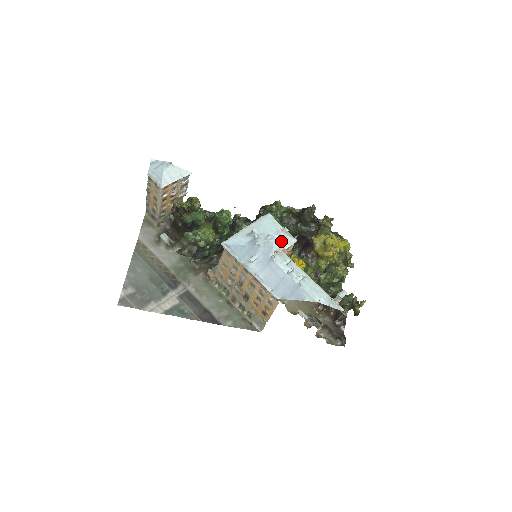
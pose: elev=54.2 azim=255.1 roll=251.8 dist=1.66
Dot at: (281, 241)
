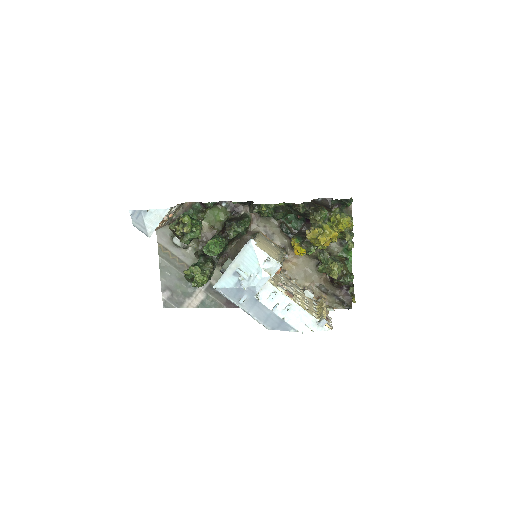
Dot at: (263, 281)
